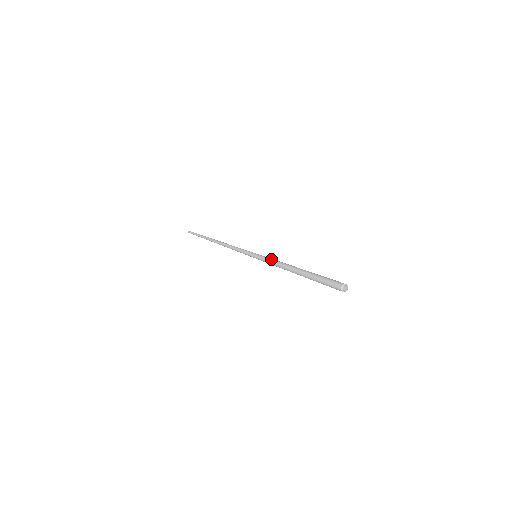
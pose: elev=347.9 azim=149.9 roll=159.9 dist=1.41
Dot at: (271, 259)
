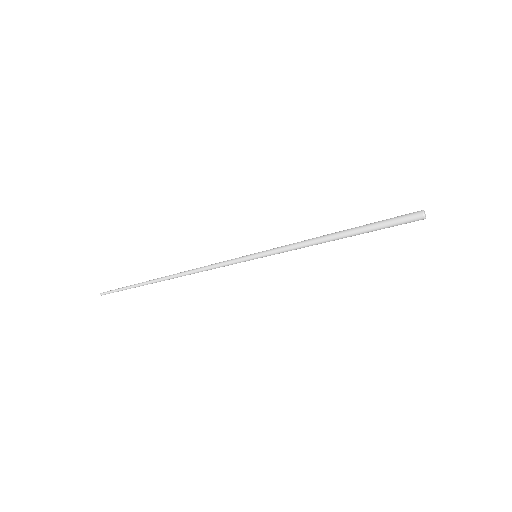
Dot at: occluded
